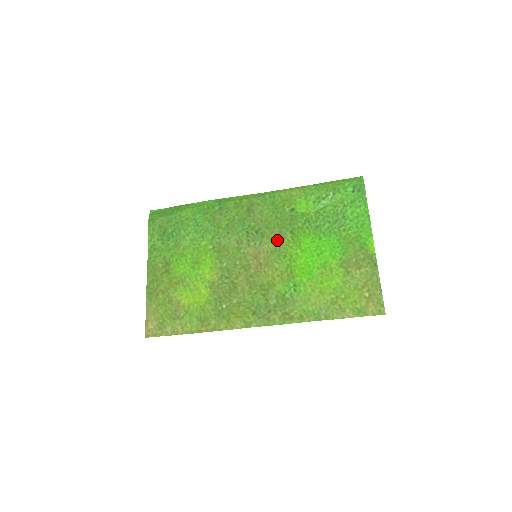
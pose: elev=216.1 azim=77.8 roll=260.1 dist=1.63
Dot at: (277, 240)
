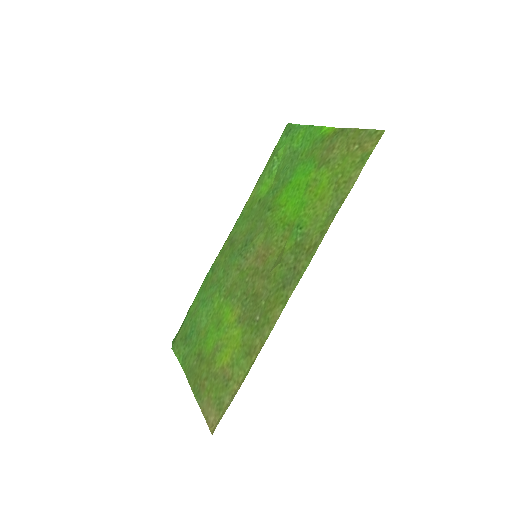
Dot at: (263, 227)
